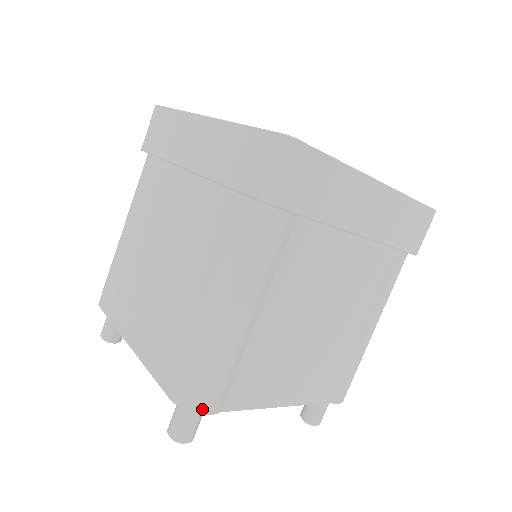
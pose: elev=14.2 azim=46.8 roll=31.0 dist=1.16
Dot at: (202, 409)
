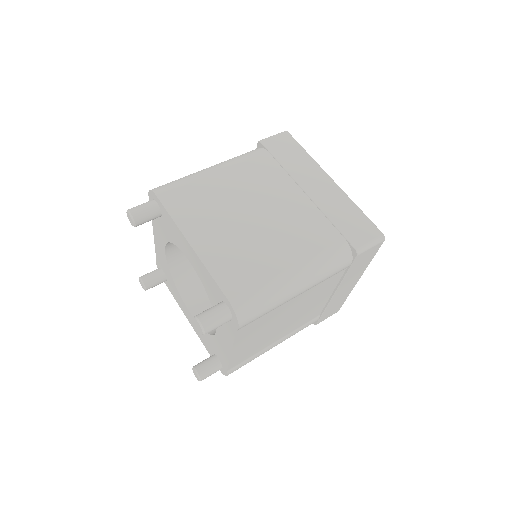
Dot at: (242, 321)
